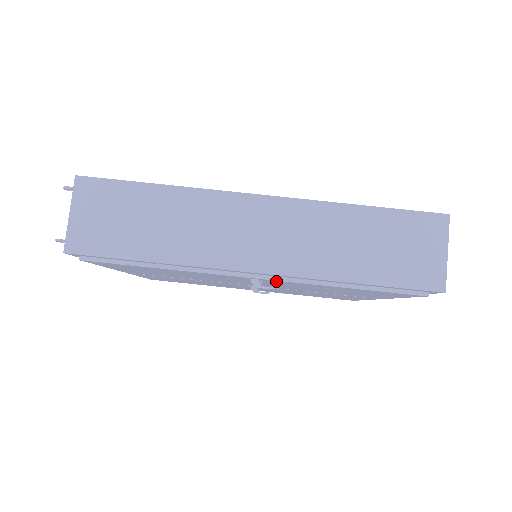
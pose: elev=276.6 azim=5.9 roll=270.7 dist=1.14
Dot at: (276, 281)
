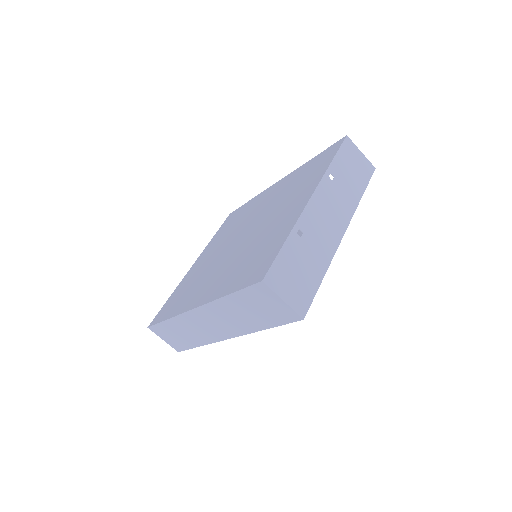
Dot at: occluded
